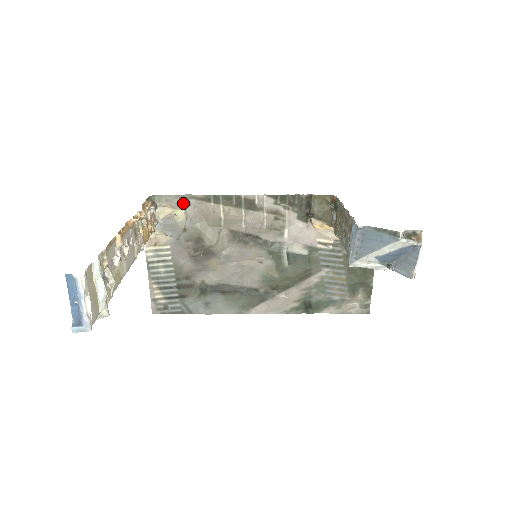
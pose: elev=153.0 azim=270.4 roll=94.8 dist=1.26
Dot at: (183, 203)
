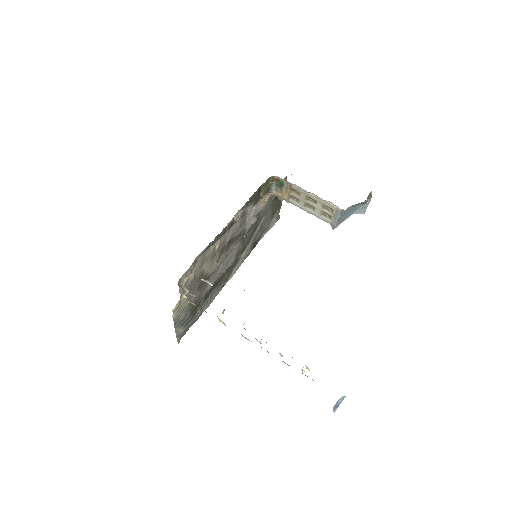
Dot at: (194, 266)
